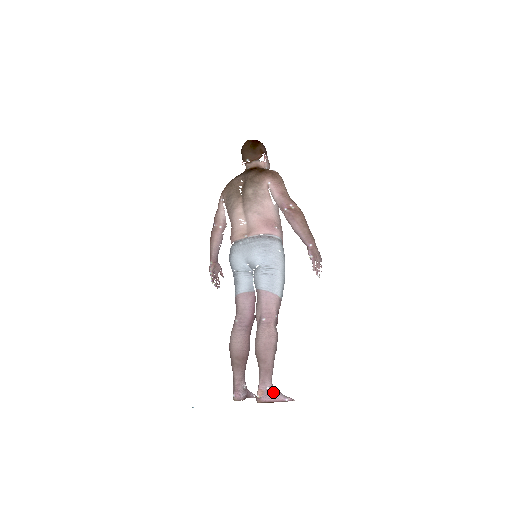
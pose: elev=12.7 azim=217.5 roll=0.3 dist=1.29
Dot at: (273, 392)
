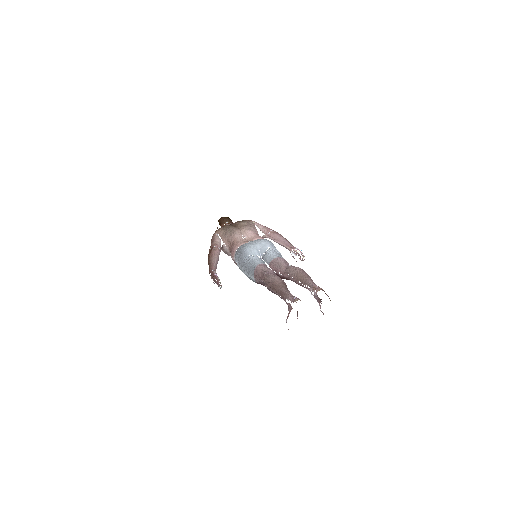
Dot at: occluded
